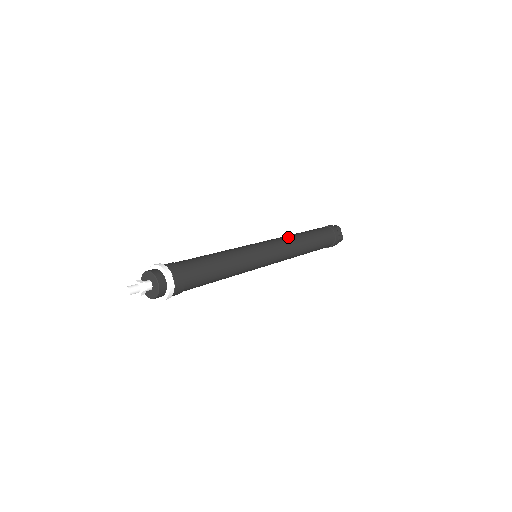
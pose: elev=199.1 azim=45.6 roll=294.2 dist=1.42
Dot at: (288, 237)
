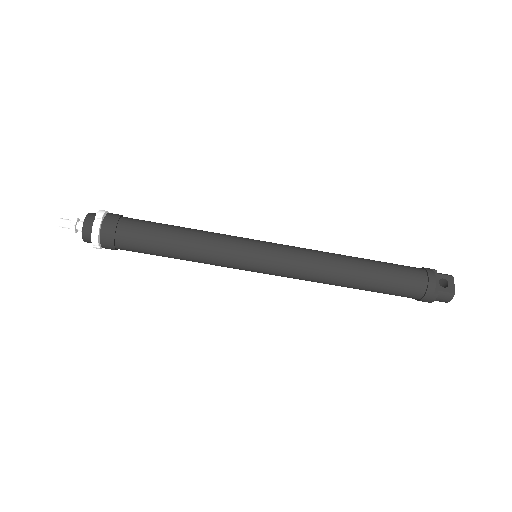
Dot at: (321, 251)
